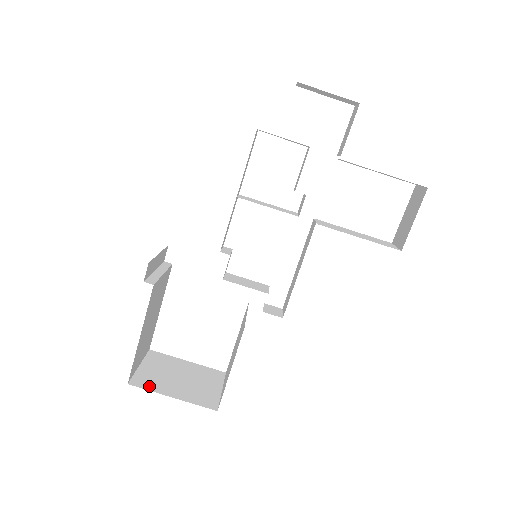
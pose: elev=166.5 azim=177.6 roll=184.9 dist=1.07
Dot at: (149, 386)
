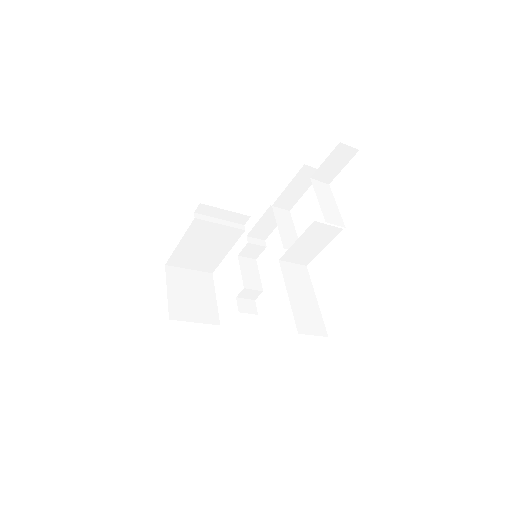
Dot at: (170, 277)
